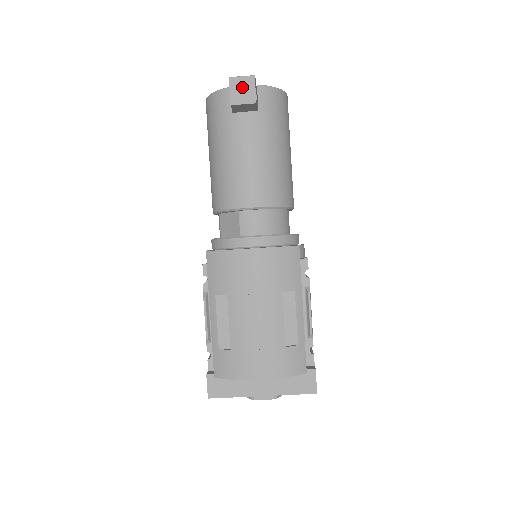
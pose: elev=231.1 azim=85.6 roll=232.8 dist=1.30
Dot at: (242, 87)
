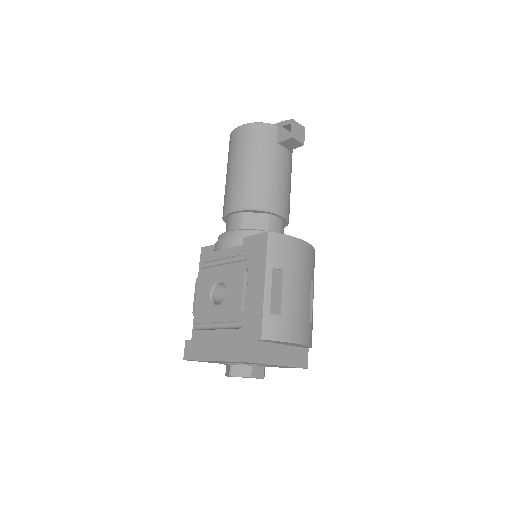
Dot at: (299, 130)
